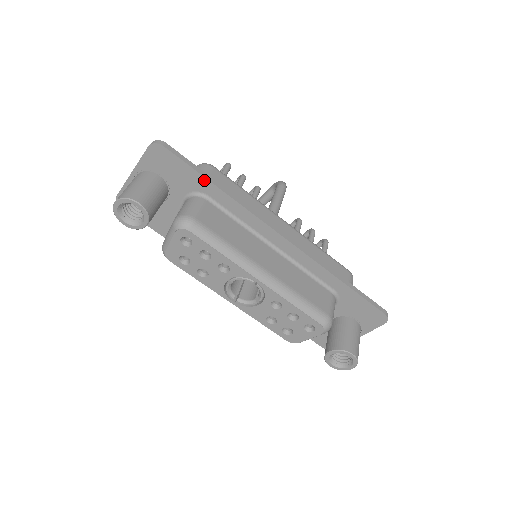
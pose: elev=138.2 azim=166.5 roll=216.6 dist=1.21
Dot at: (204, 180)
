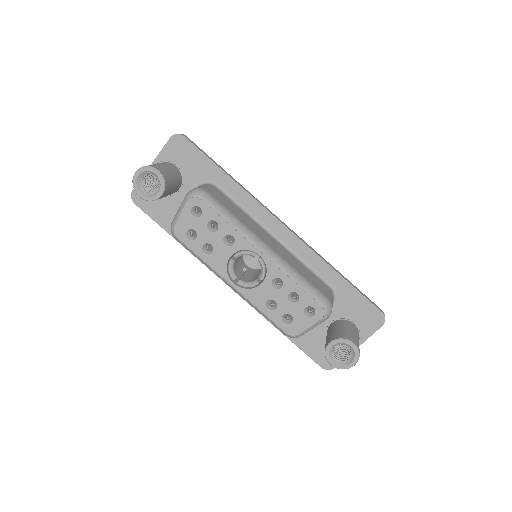
Dot at: (216, 168)
